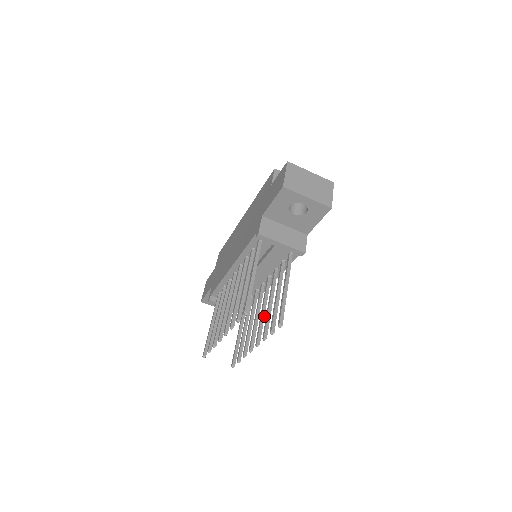
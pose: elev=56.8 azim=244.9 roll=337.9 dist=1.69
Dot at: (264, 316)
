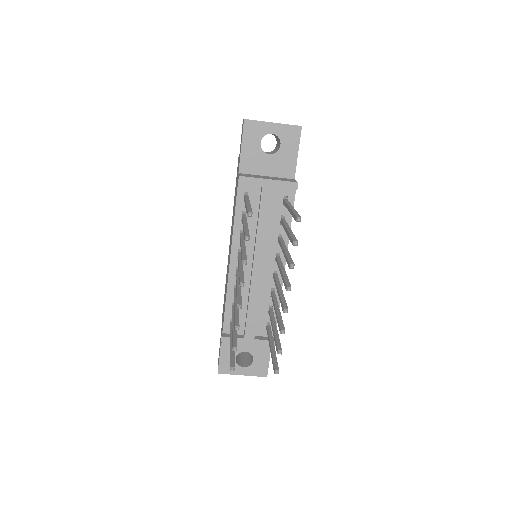
Dot at: (285, 273)
